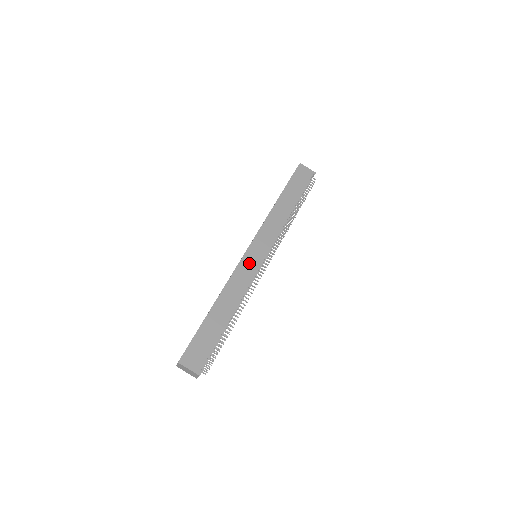
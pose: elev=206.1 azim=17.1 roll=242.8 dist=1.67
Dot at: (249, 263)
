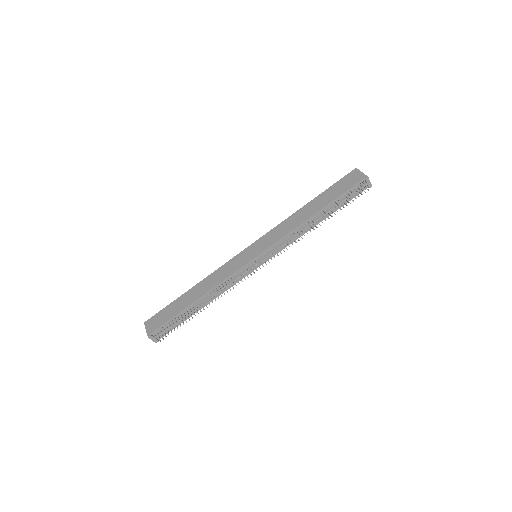
Dot at: (240, 259)
